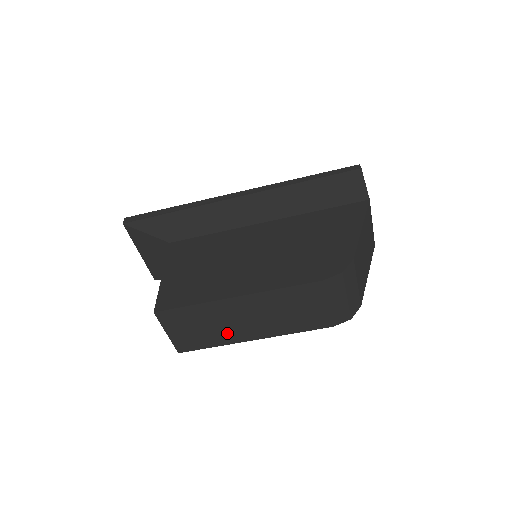
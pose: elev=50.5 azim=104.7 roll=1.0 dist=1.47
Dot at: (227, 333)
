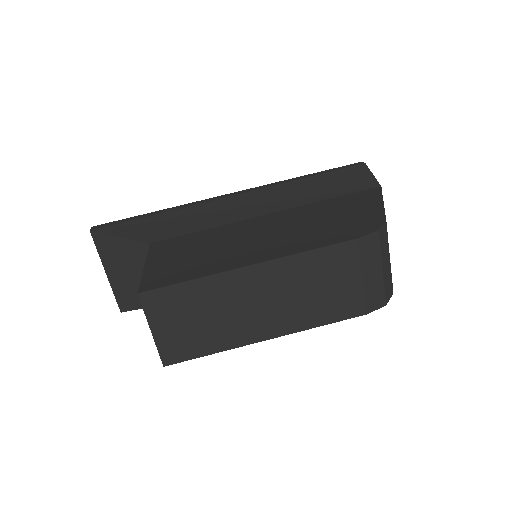
Dot at: (232, 328)
